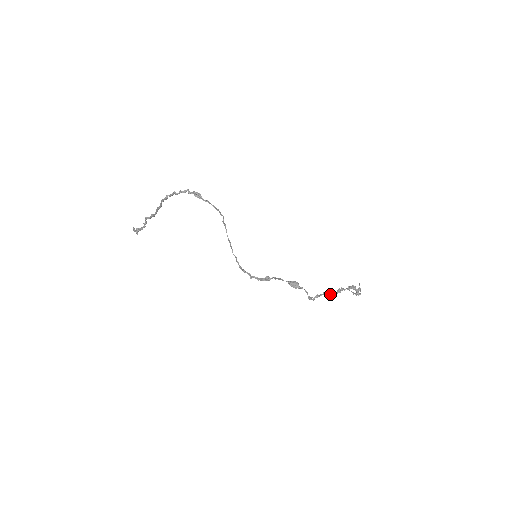
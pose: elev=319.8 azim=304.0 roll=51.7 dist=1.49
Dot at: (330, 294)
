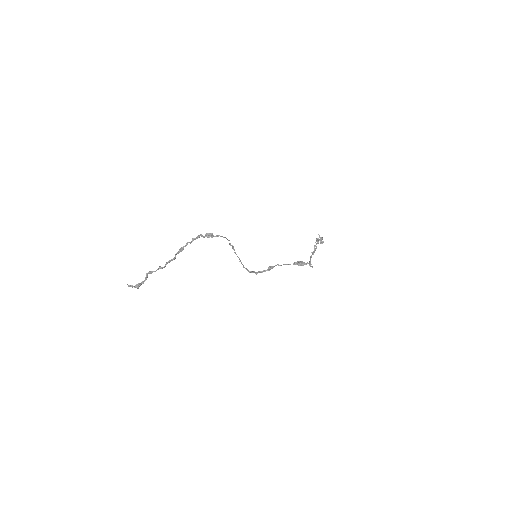
Dot at: (313, 254)
